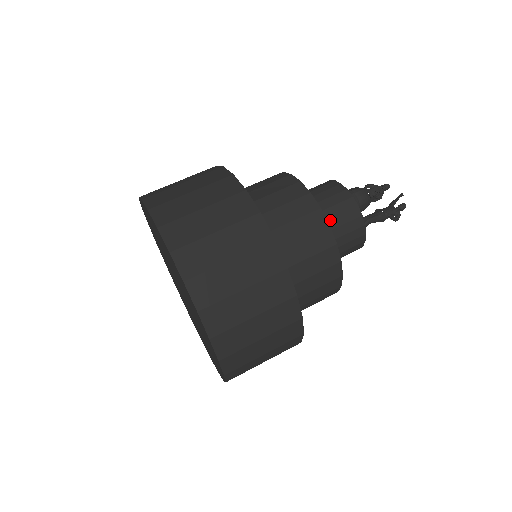
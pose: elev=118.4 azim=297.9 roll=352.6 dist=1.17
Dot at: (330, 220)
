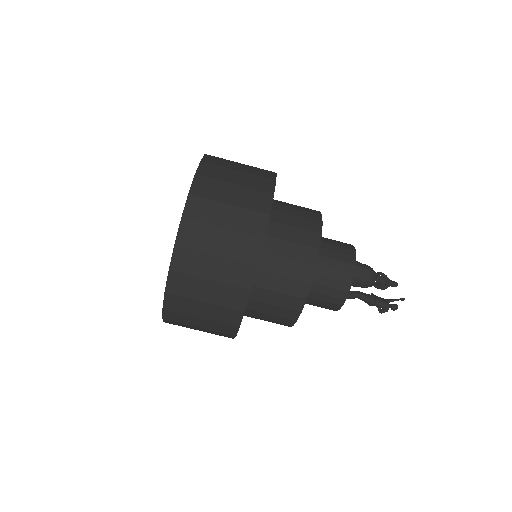
Dot at: (325, 267)
